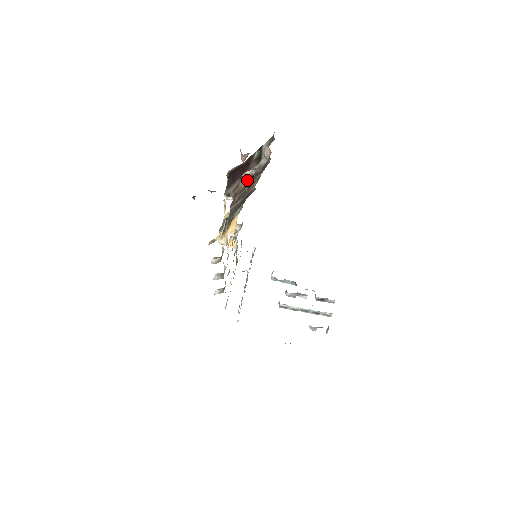
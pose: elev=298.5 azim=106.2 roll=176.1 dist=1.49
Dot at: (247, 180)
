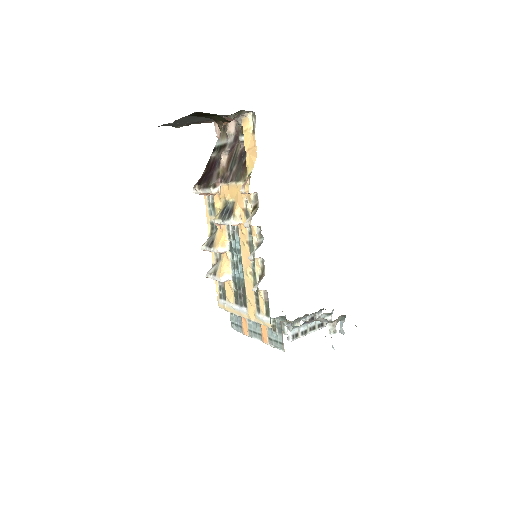
Dot at: (226, 158)
